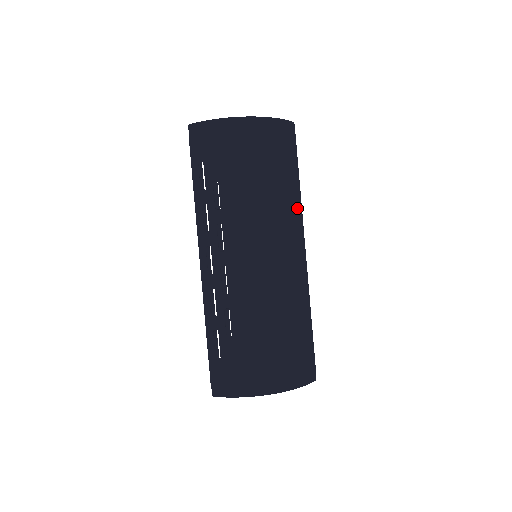
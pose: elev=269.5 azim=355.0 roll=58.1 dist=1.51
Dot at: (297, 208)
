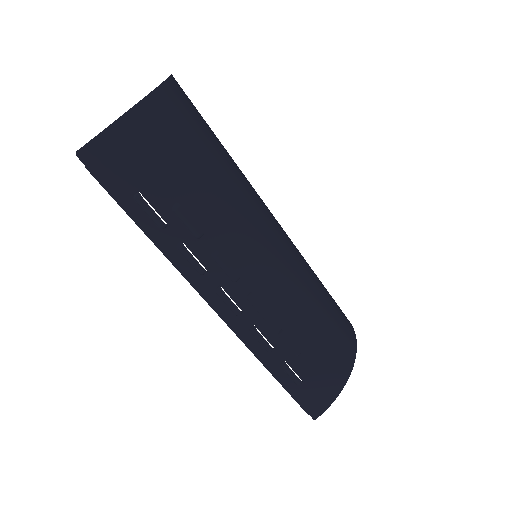
Dot at: (244, 175)
